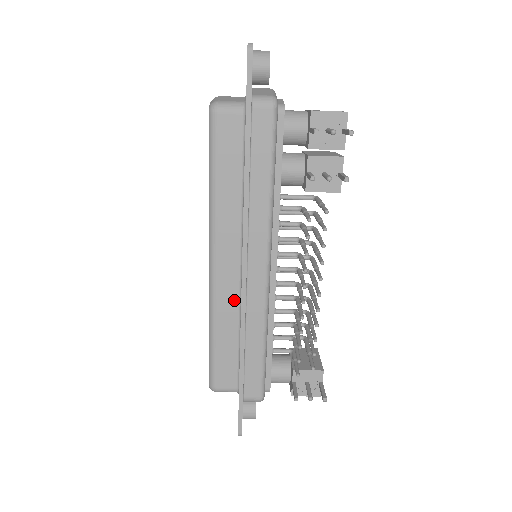
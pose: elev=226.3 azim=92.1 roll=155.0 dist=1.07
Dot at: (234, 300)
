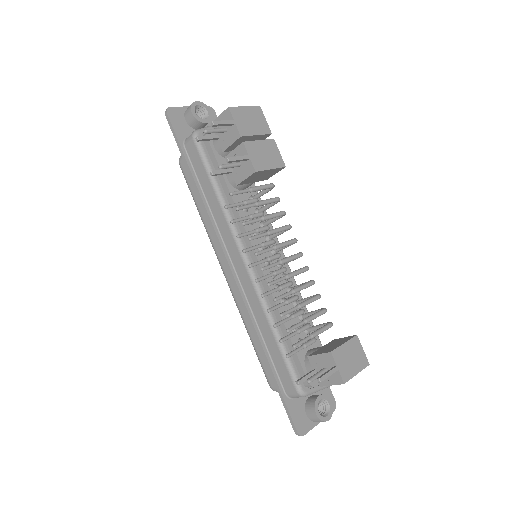
Dot at: occluded
